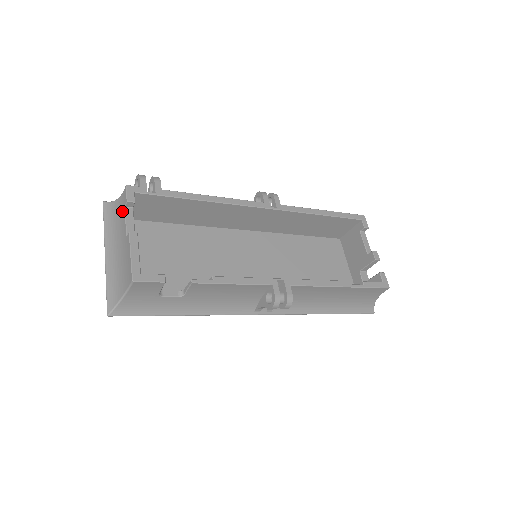
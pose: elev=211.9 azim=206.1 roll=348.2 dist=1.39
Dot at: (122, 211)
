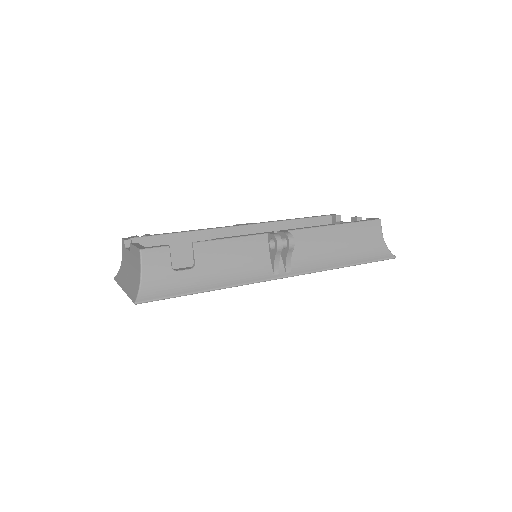
Dot at: (125, 254)
